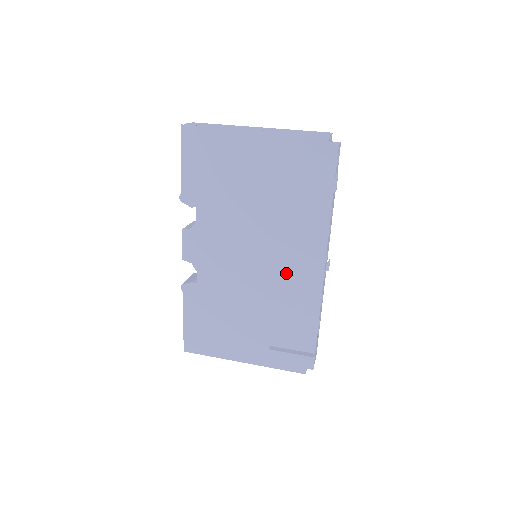
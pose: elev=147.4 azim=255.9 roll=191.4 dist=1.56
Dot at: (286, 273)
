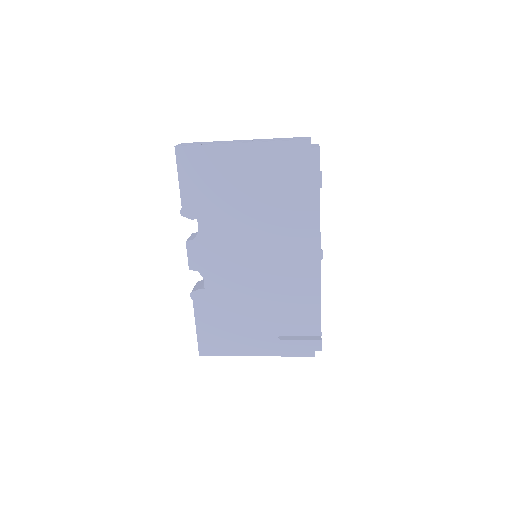
Dot at: (286, 267)
